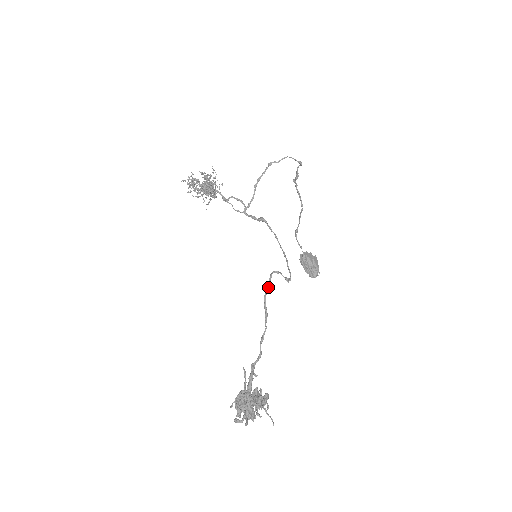
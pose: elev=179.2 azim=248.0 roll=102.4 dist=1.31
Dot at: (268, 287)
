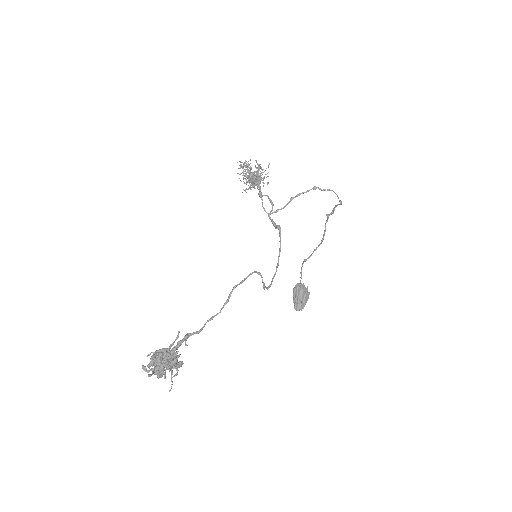
Dot at: (243, 280)
